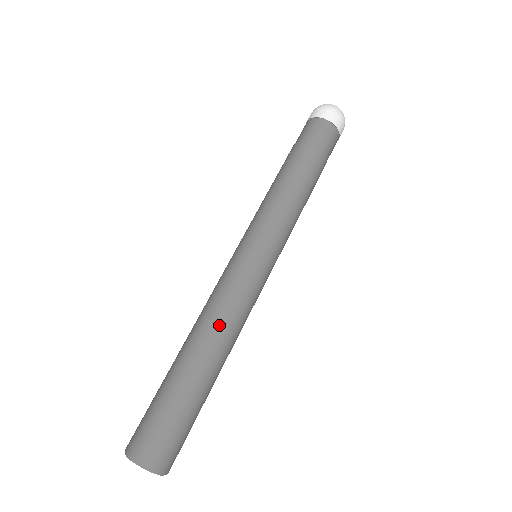
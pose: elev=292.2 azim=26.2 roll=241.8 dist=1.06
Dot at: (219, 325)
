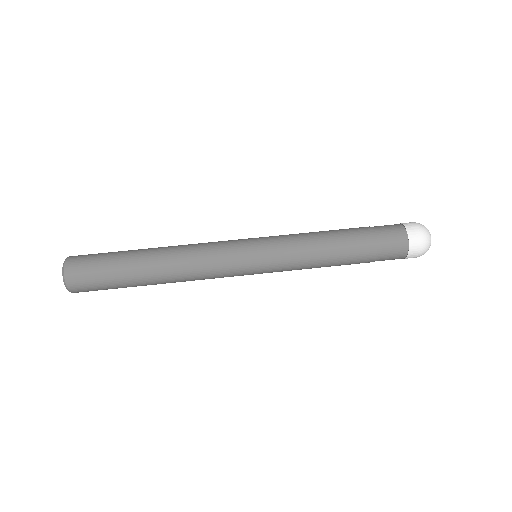
Dot at: (182, 246)
